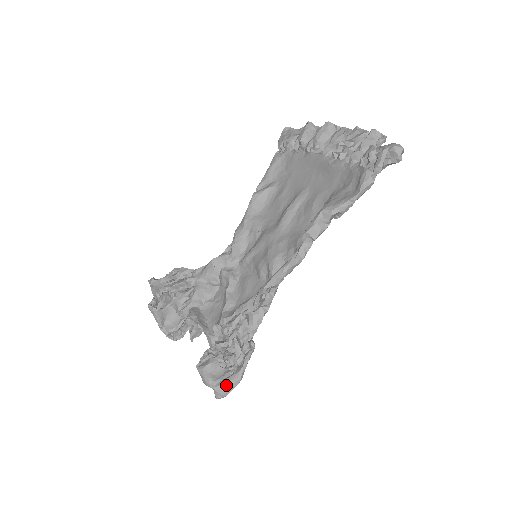
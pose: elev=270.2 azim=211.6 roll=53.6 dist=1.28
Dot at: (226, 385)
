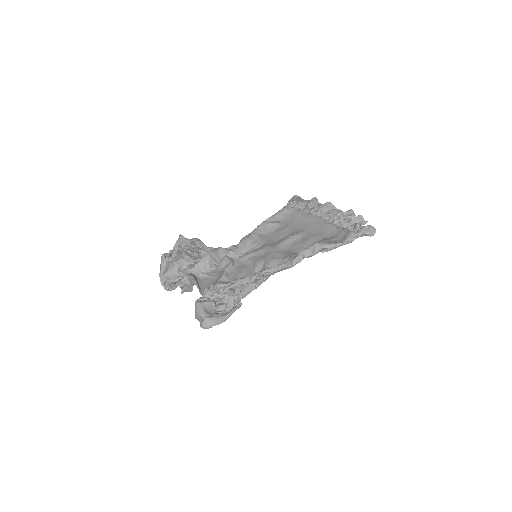
Dot at: (214, 320)
